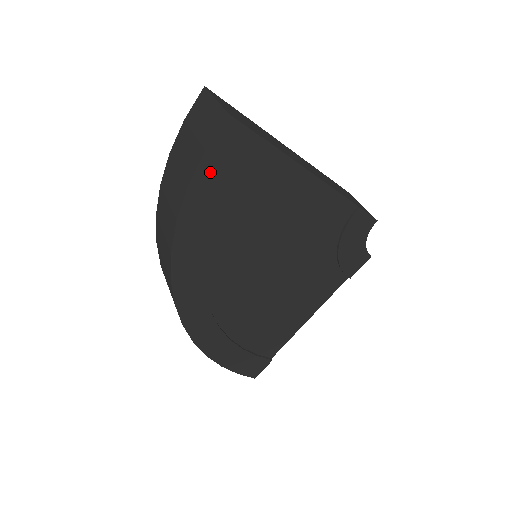
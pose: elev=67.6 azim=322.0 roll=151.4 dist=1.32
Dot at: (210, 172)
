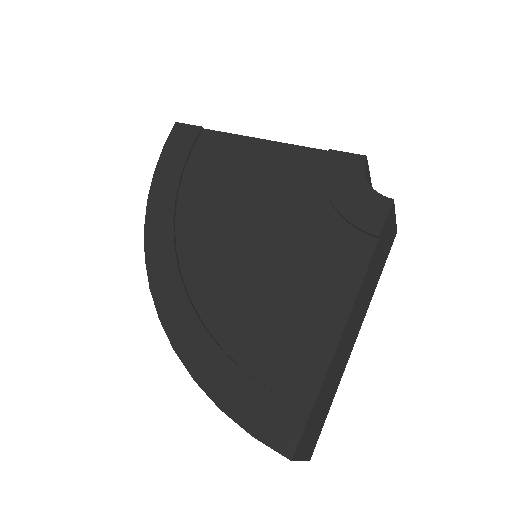
Dot at: (169, 159)
